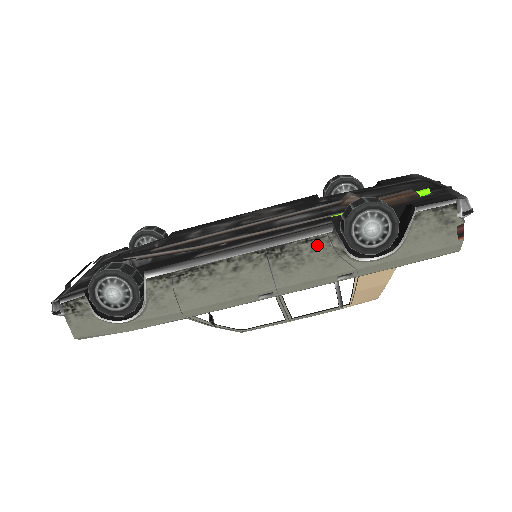
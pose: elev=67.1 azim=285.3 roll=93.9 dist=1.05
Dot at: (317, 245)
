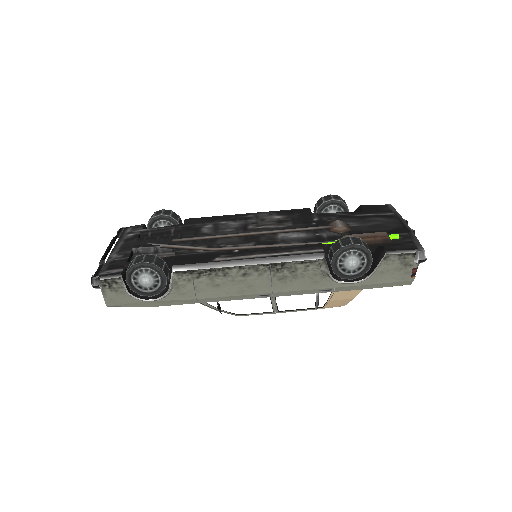
Dot at: (309, 267)
